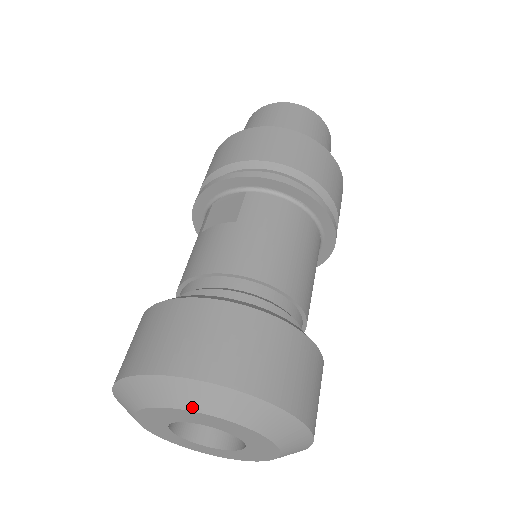
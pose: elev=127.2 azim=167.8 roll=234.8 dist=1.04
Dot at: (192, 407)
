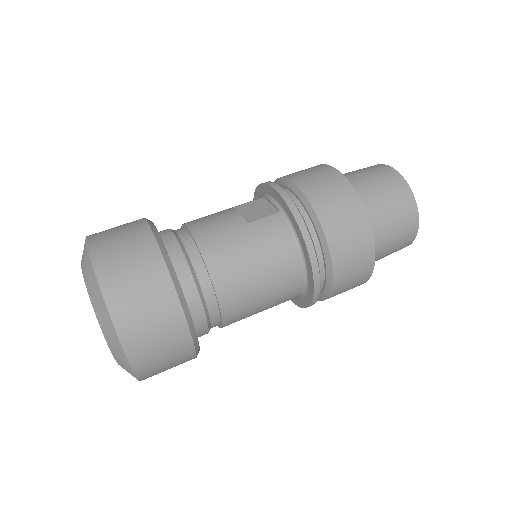
Dot at: (88, 289)
